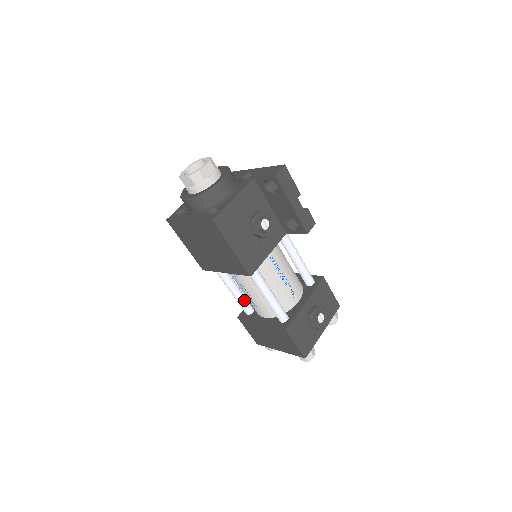
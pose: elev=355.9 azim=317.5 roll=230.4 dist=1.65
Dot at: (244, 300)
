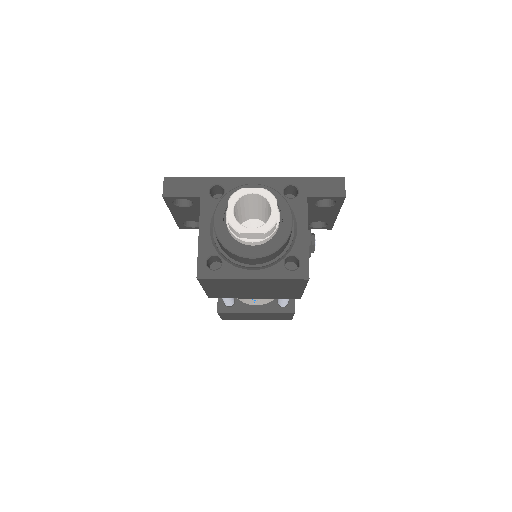
Dot at: (233, 298)
